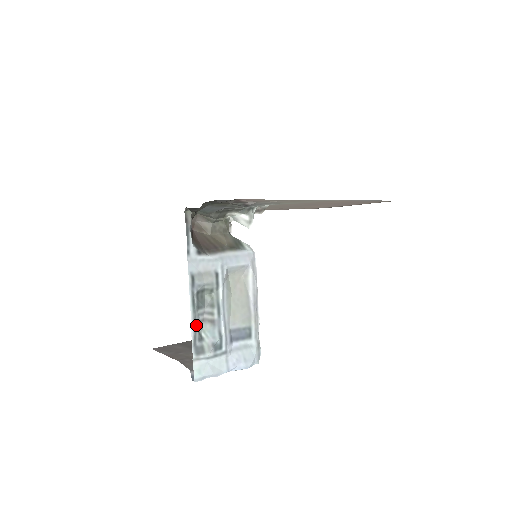
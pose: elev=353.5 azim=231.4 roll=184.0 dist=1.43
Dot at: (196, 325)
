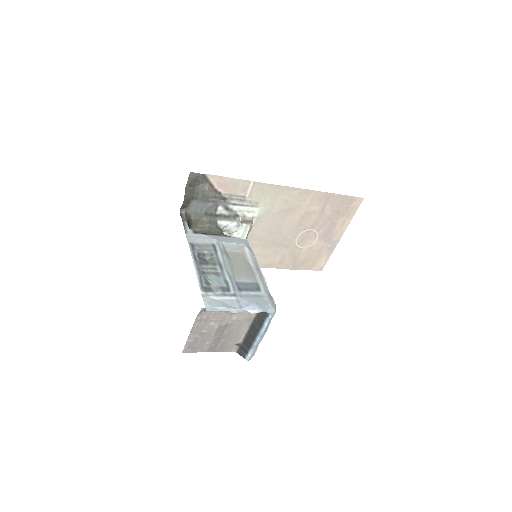
Dot at: (201, 273)
